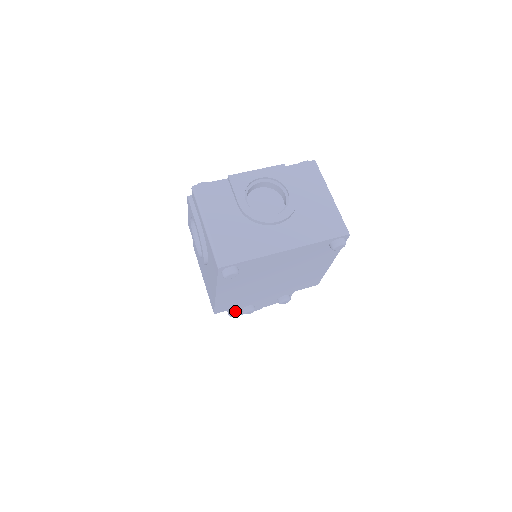
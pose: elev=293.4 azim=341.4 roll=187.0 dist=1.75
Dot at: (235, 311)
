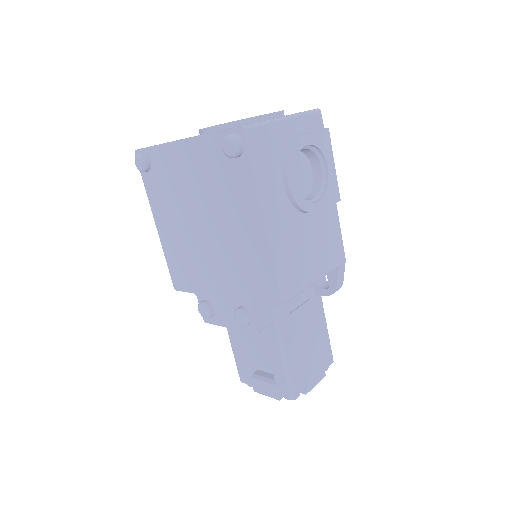
Dot at: (241, 366)
